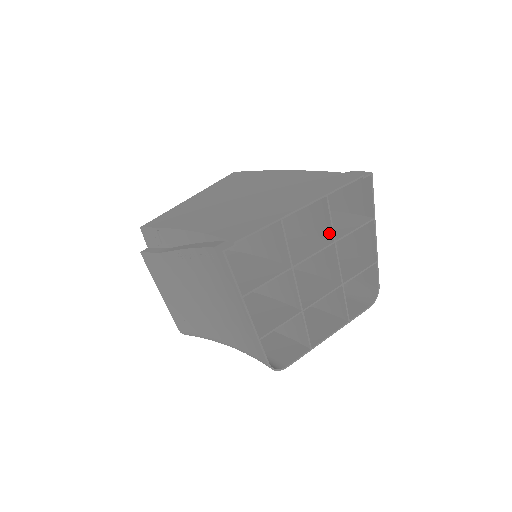
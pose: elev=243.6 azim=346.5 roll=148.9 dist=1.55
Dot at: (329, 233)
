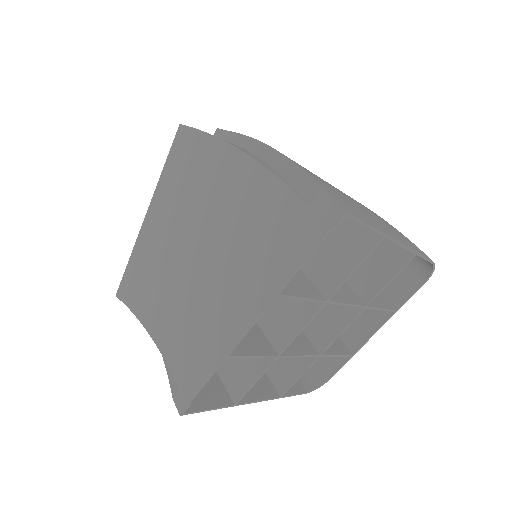
Dot at: (313, 296)
